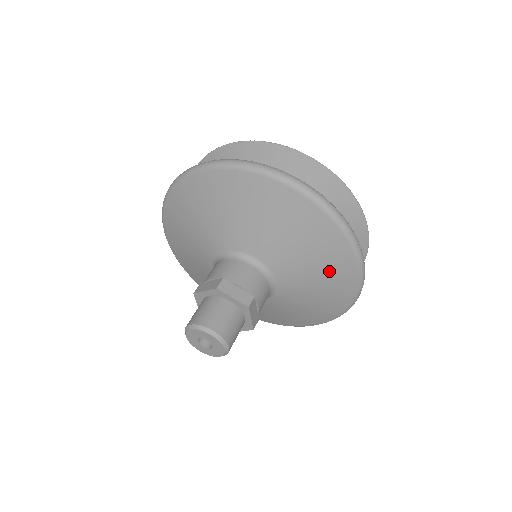
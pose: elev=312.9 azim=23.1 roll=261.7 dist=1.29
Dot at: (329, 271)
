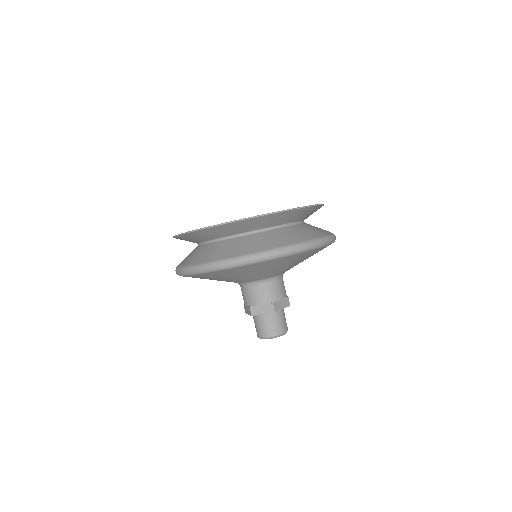
Dot at: occluded
